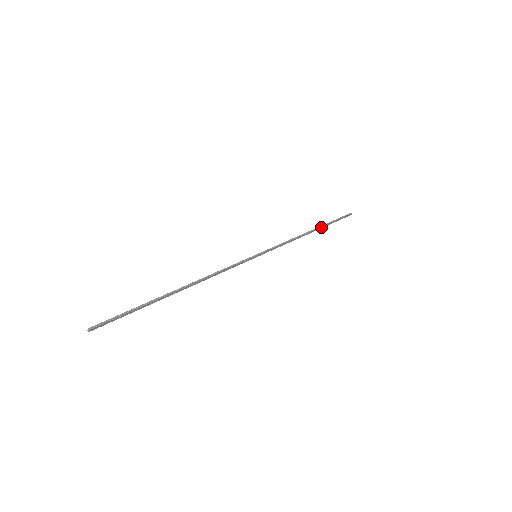
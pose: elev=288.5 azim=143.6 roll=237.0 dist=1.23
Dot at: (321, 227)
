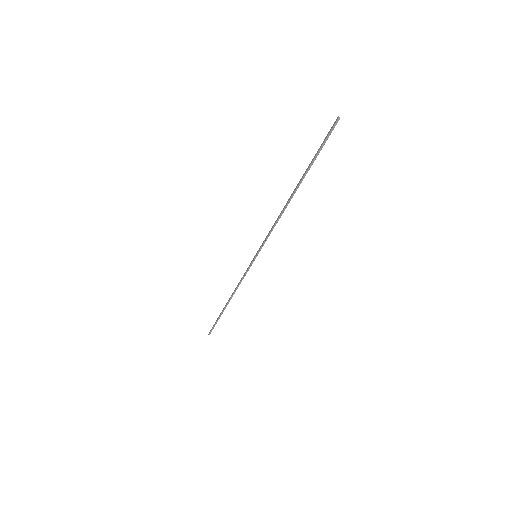
Dot at: (301, 181)
